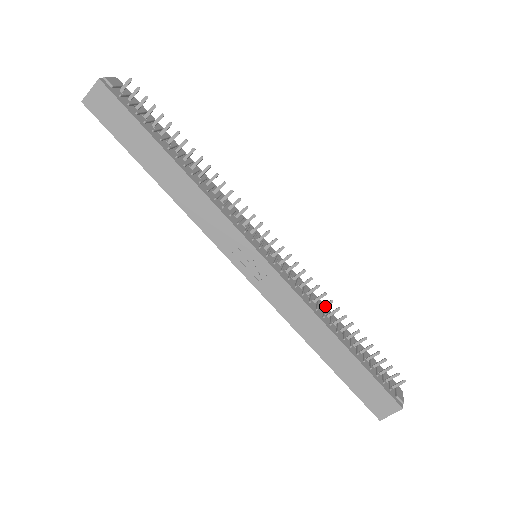
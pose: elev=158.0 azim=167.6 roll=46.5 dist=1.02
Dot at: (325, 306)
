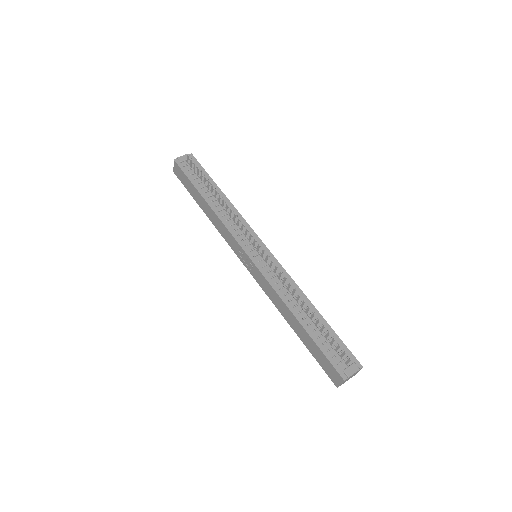
Dot at: (293, 293)
